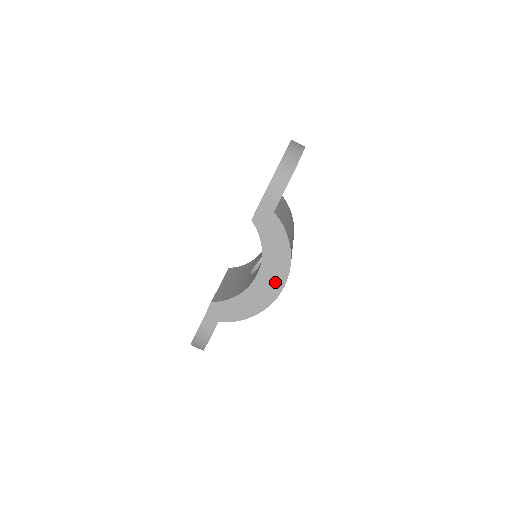
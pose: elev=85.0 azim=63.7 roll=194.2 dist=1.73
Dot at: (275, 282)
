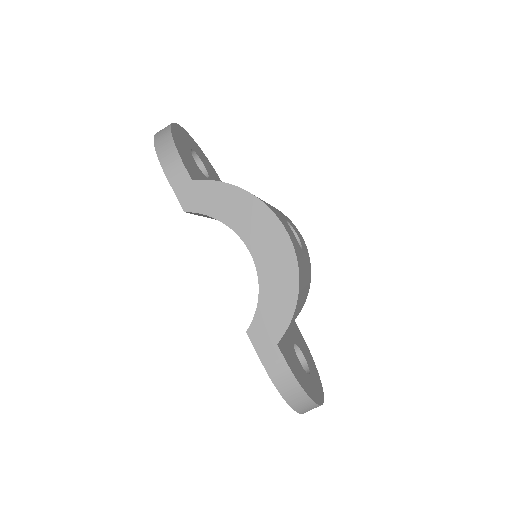
Dot at: (272, 236)
